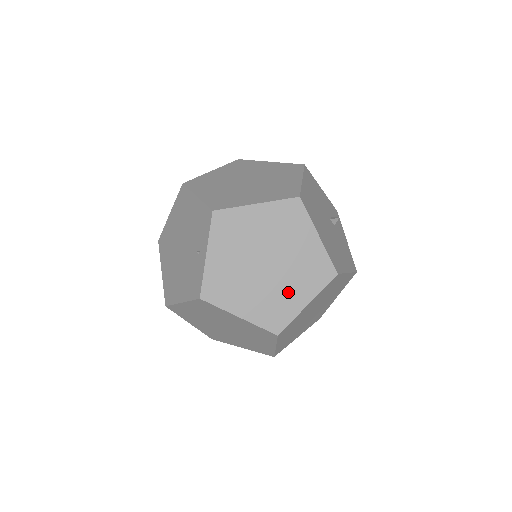
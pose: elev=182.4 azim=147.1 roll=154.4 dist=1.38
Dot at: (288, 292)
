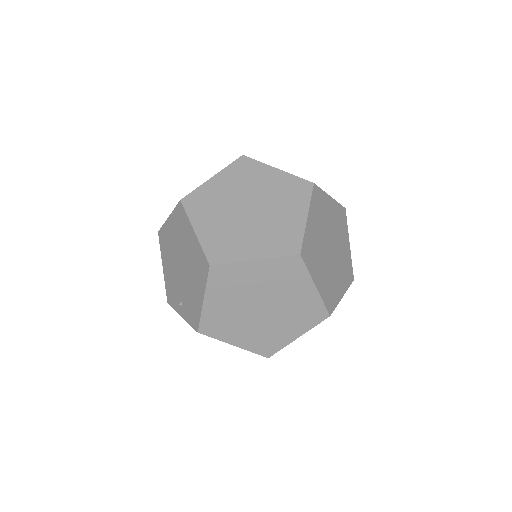
Dot at: occluded
